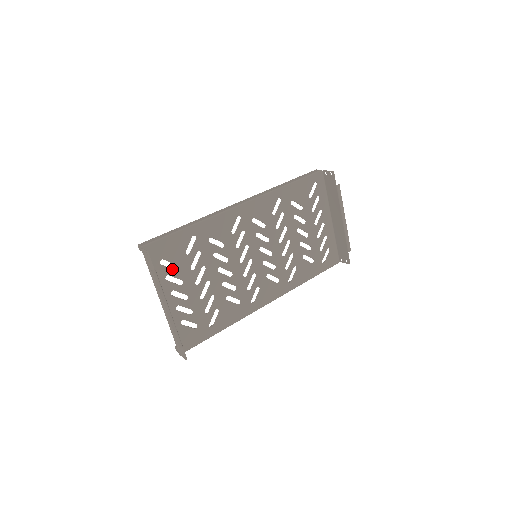
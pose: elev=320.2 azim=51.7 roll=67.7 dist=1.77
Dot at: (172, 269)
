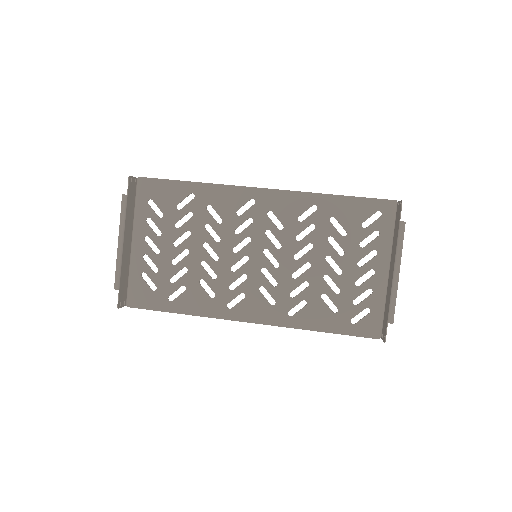
Dot at: occluded
